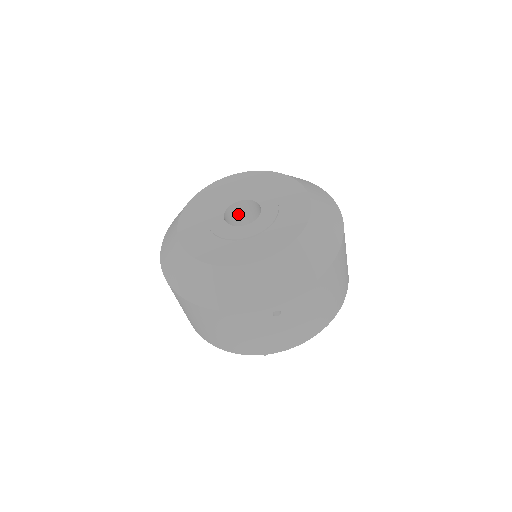
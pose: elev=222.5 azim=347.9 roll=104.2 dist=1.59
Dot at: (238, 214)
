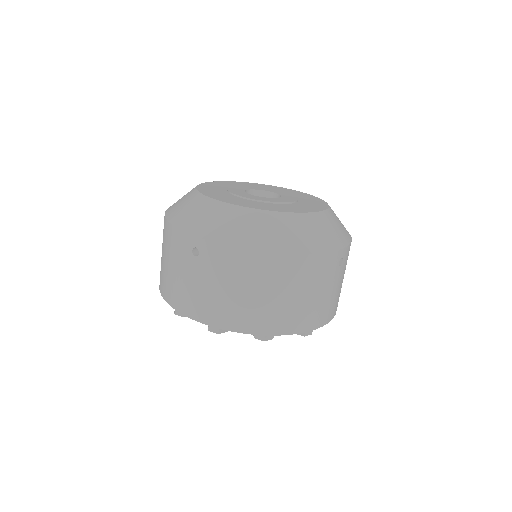
Dot at: occluded
